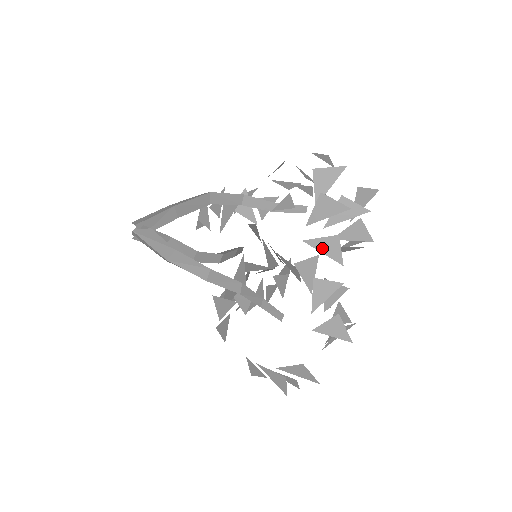
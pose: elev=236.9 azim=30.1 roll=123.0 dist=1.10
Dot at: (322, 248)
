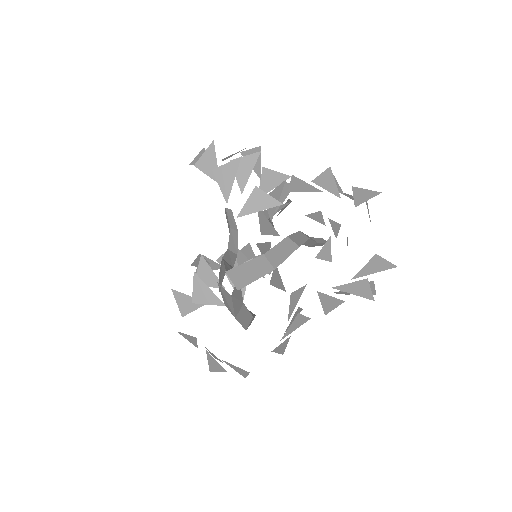
Dot at: (325, 301)
